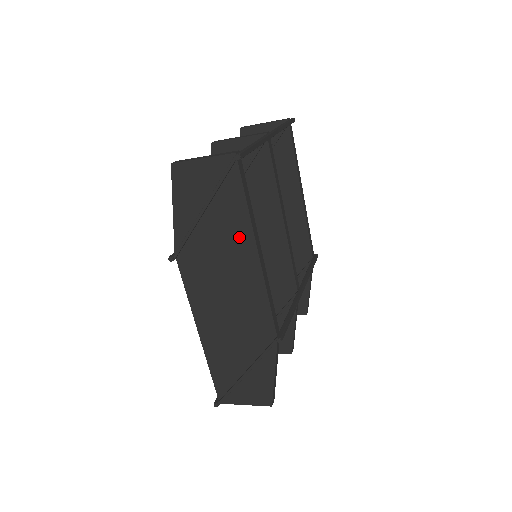
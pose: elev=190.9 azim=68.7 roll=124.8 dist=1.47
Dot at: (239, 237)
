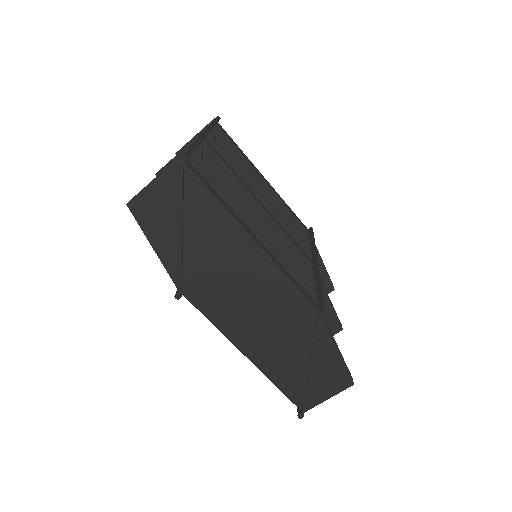
Dot at: (228, 236)
